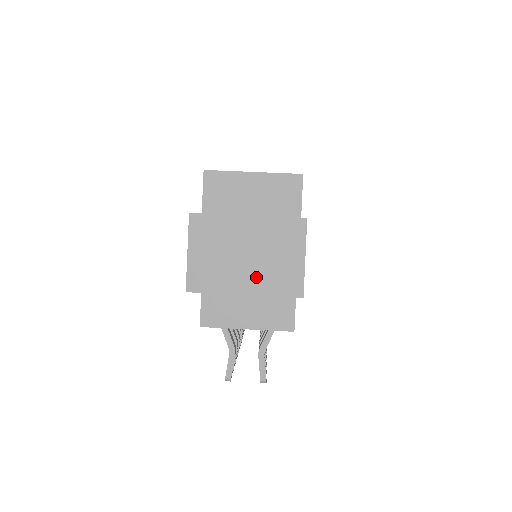
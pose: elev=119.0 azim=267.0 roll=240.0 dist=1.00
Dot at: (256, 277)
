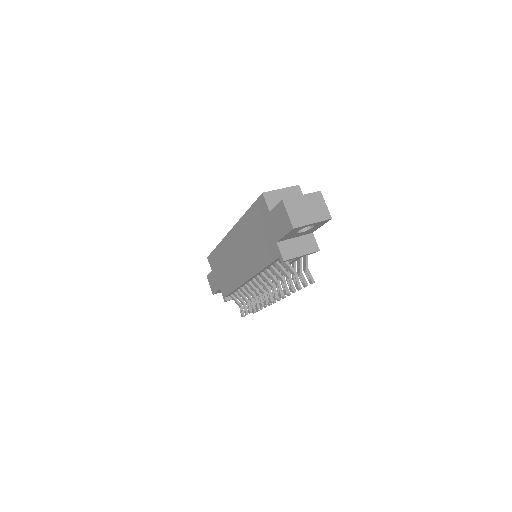
Dot at: (314, 216)
